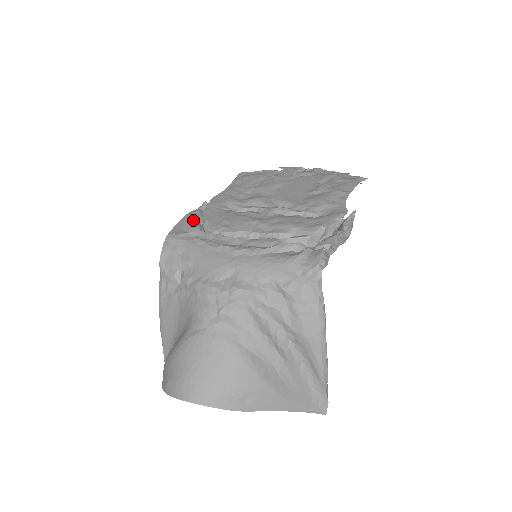
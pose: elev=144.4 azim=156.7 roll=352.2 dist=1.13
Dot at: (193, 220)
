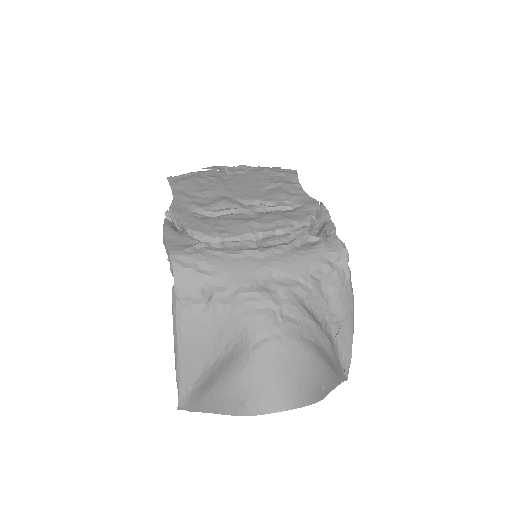
Dot at: (178, 233)
